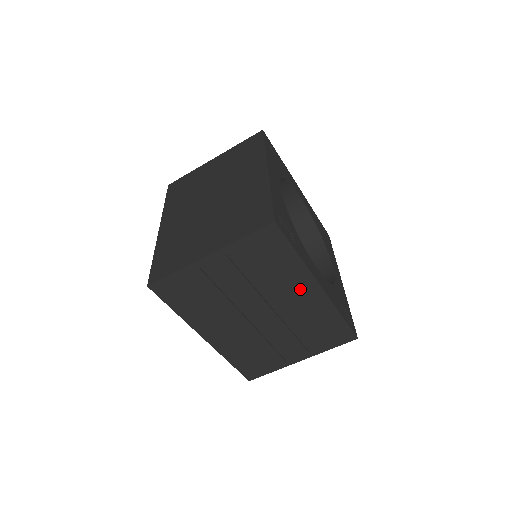
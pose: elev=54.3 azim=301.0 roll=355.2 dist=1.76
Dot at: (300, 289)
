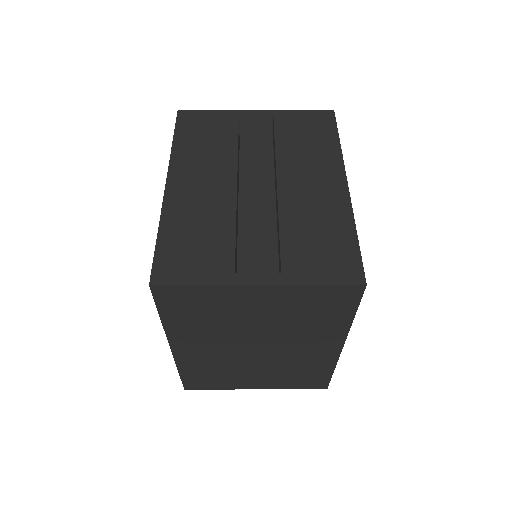
Dot at: occluded
